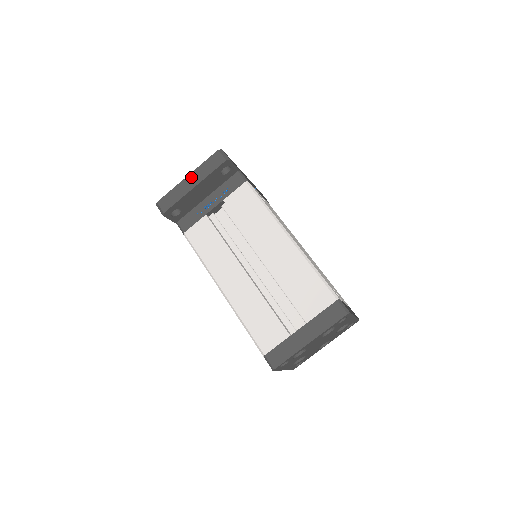
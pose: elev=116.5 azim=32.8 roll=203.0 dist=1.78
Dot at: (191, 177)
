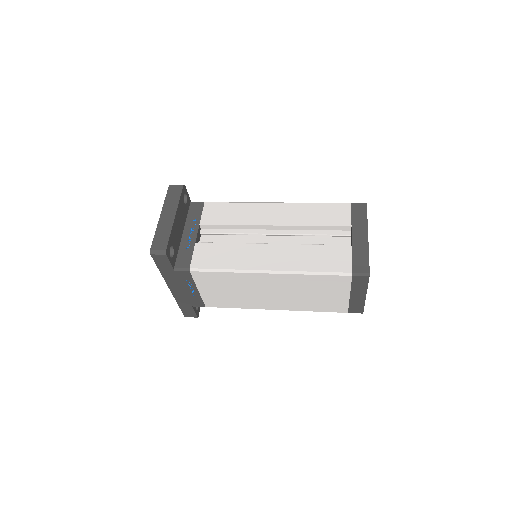
Dot at: (164, 213)
